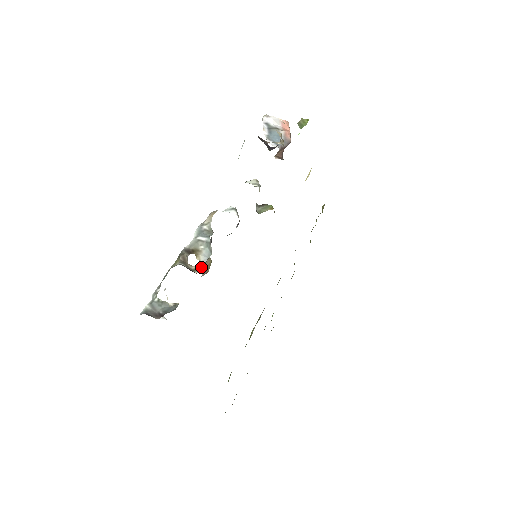
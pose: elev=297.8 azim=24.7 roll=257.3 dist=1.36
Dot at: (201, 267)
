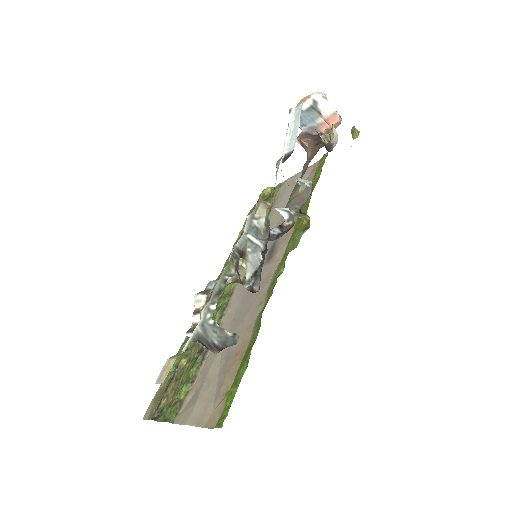
Dot at: (248, 279)
